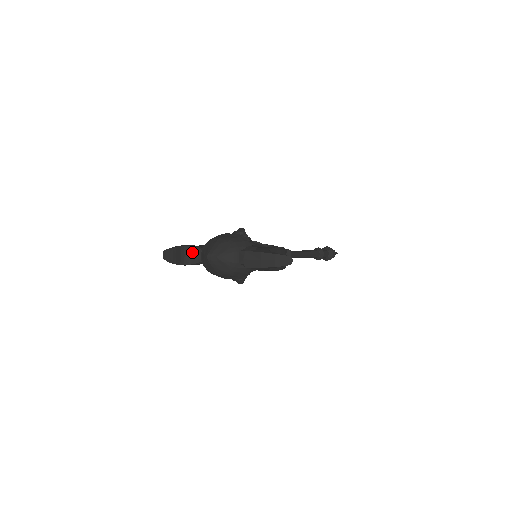
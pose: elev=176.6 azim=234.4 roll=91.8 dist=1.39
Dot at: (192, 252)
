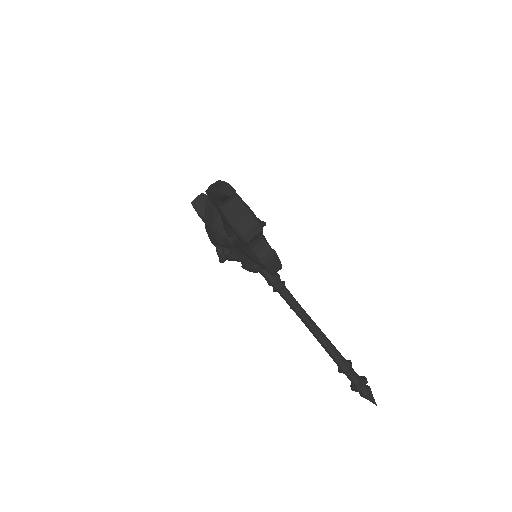
Dot at: occluded
